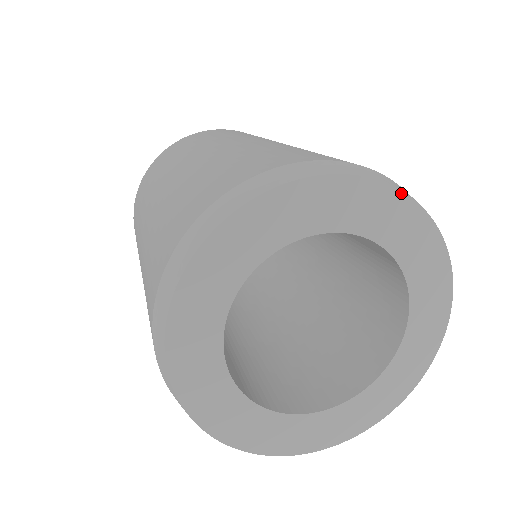
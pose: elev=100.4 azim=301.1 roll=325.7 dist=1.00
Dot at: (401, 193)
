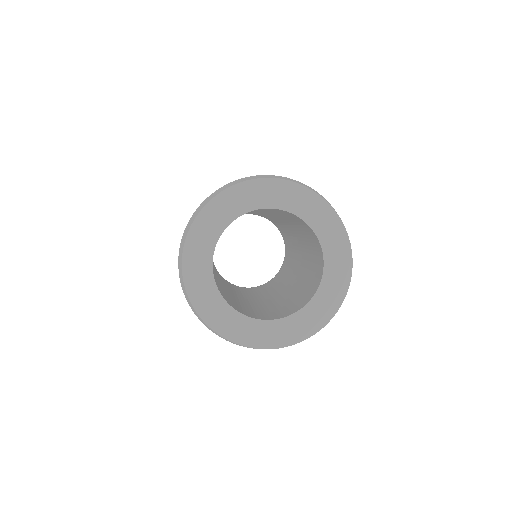
Dot at: (336, 214)
